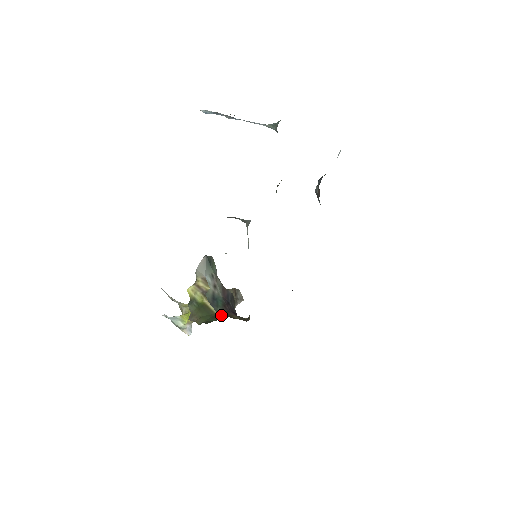
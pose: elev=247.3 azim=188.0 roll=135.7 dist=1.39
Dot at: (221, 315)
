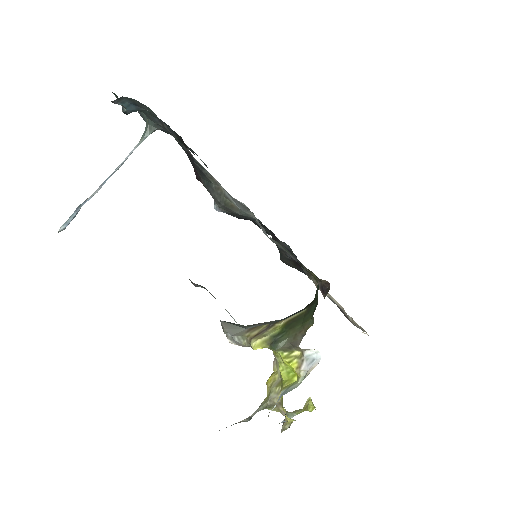
Dot at: (311, 303)
